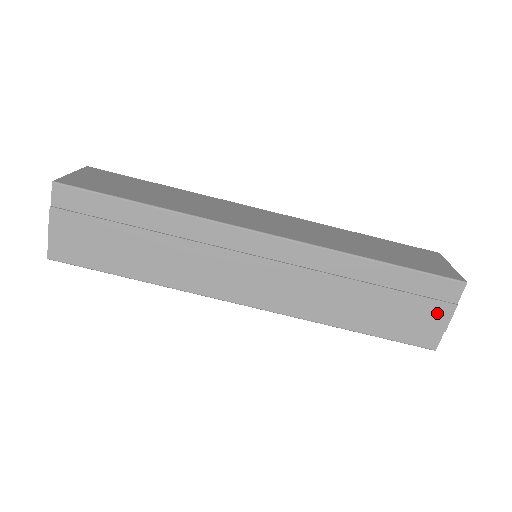
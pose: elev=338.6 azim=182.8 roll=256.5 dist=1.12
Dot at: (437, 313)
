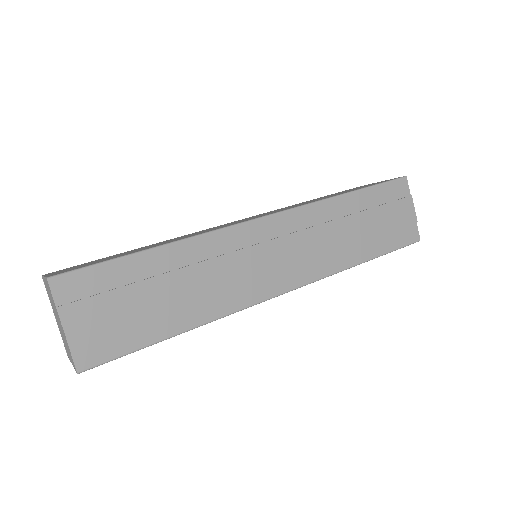
Dot at: (405, 210)
